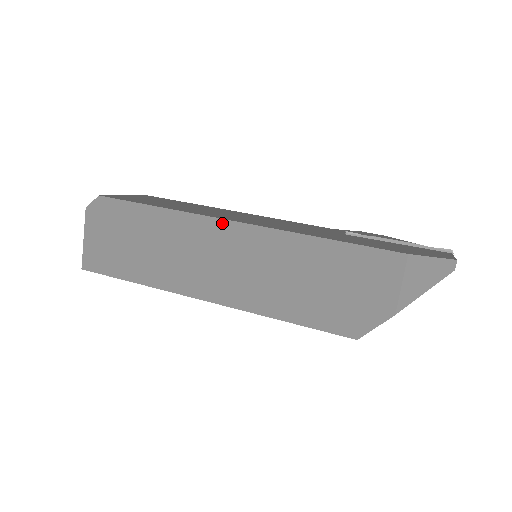
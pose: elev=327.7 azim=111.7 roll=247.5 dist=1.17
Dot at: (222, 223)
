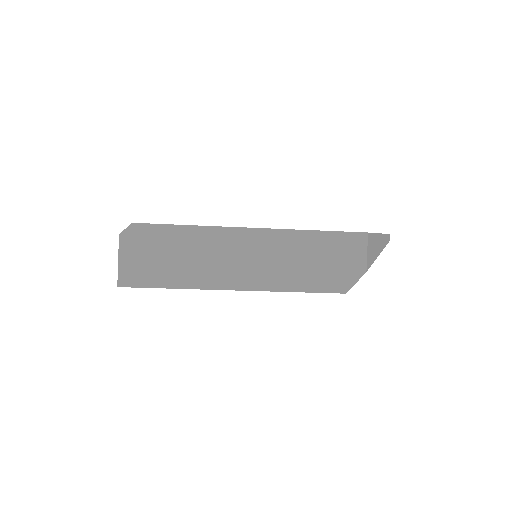
Dot at: (243, 230)
